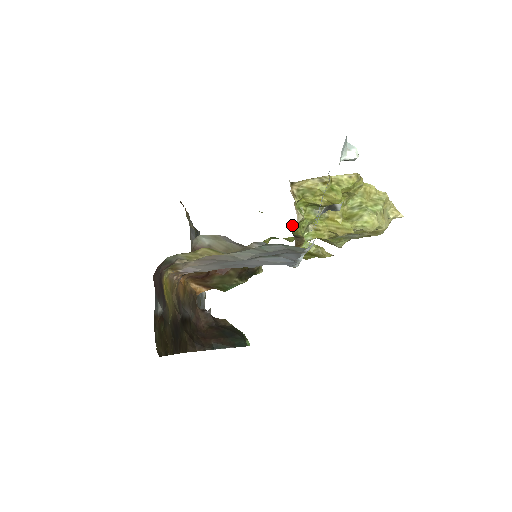
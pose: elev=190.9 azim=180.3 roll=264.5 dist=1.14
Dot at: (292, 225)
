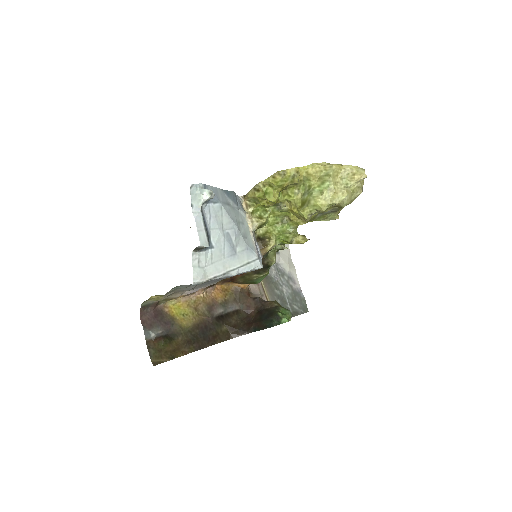
Dot at: (254, 232)
